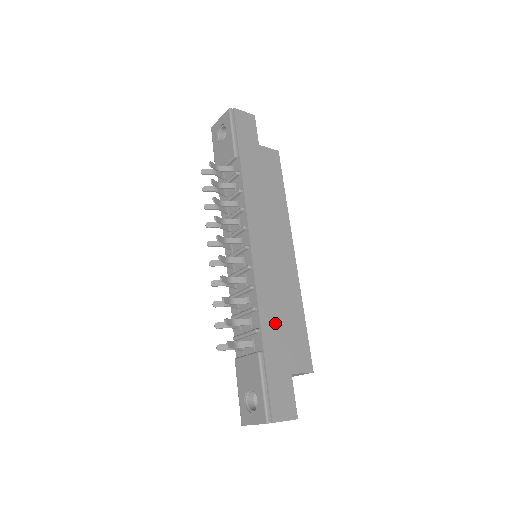
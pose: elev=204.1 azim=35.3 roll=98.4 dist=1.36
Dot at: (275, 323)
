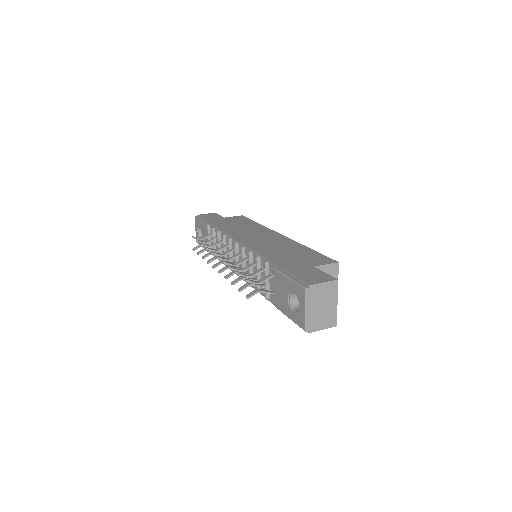
Dot at: (281, 255)
